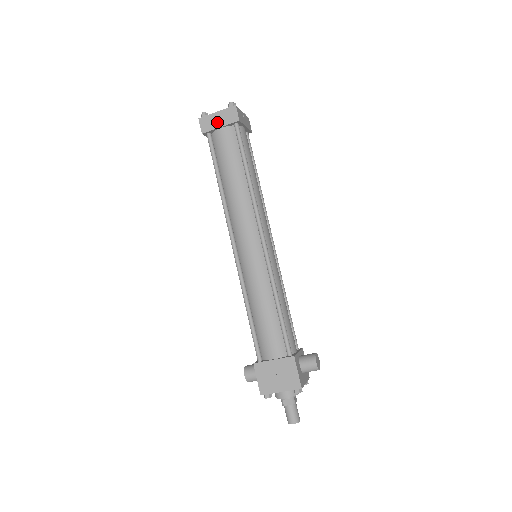
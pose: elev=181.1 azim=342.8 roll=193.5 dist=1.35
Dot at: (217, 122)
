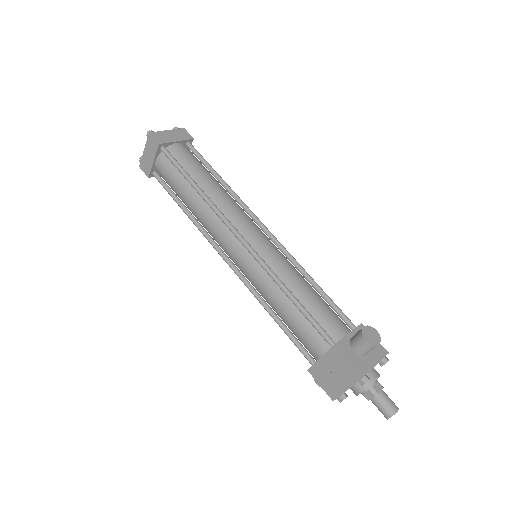
Dot at: (149, 159)
